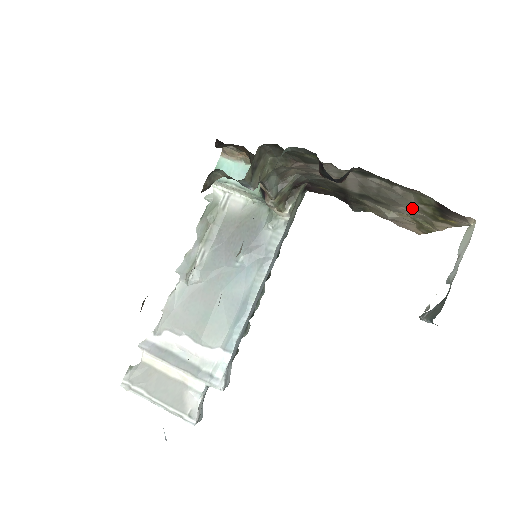
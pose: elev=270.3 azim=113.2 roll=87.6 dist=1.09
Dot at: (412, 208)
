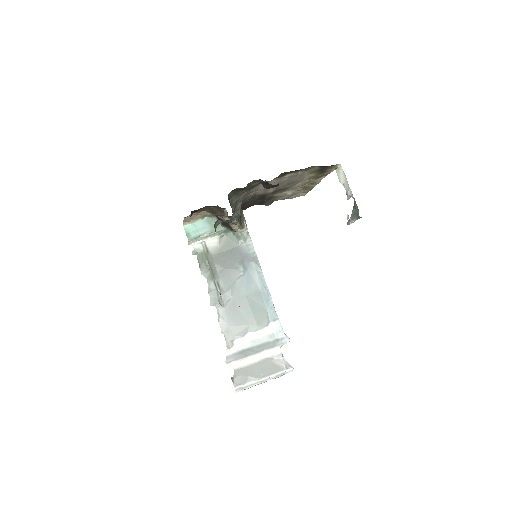
Dot at: (304, 180)
